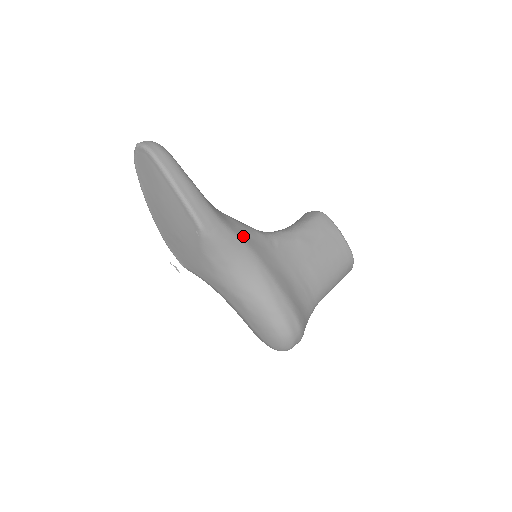
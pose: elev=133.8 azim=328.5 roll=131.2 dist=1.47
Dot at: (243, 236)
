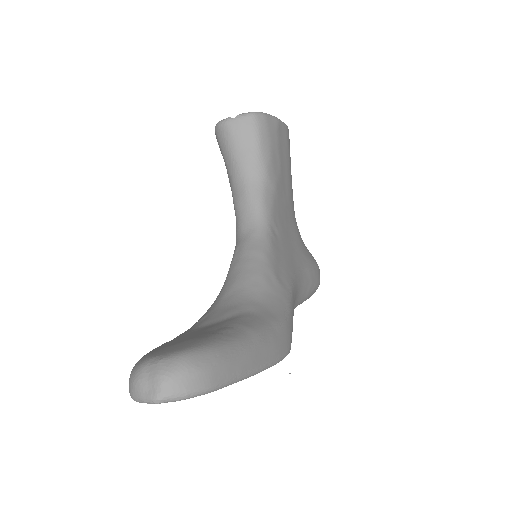
Dot at: (286, 283)
